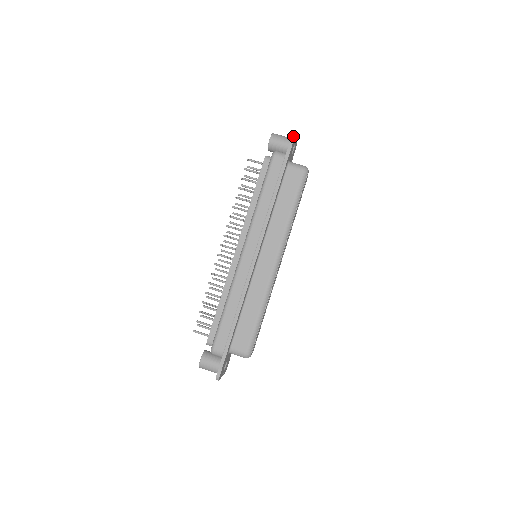
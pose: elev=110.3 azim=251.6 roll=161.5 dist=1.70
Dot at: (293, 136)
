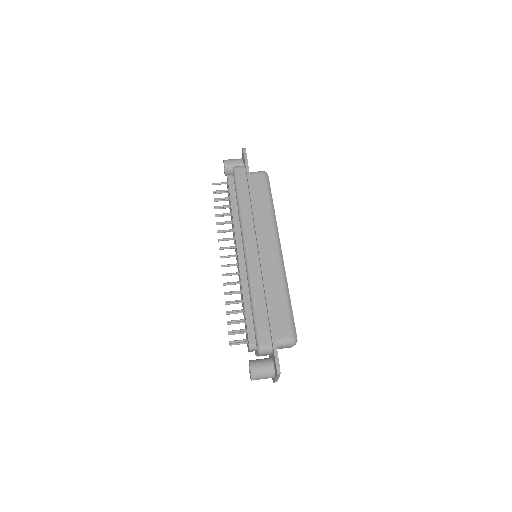
Dot at: (244, 150)
